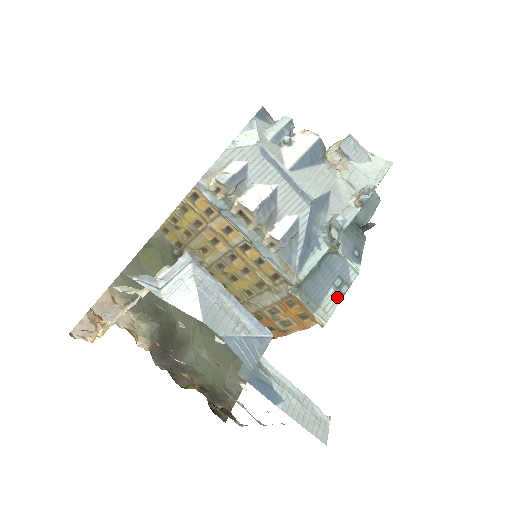
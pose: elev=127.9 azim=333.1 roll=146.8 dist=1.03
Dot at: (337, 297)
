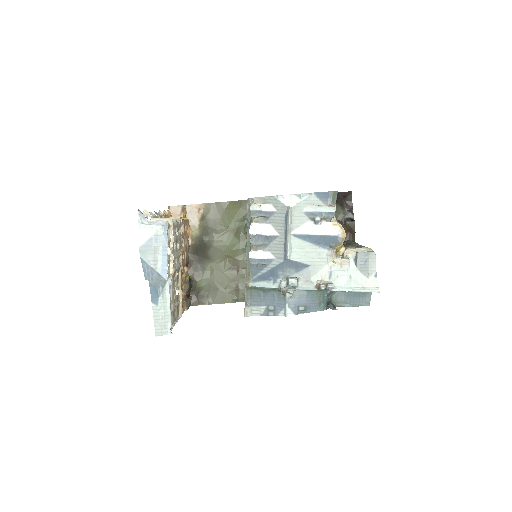
Dot at: (264, 313)
